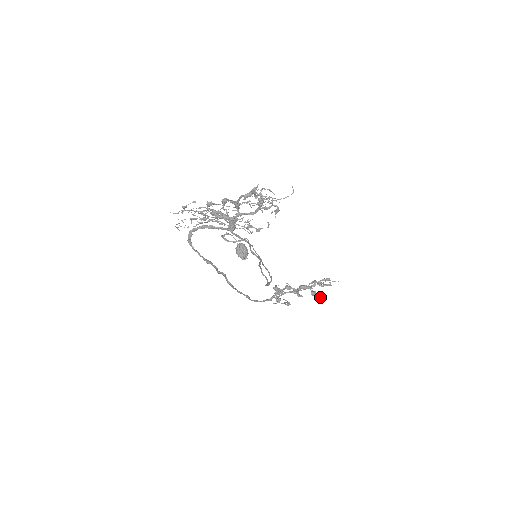
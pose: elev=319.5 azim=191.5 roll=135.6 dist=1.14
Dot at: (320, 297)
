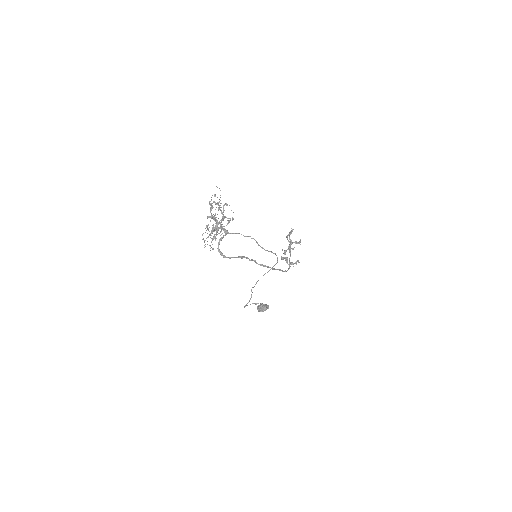
Dot at: (300, 241)
